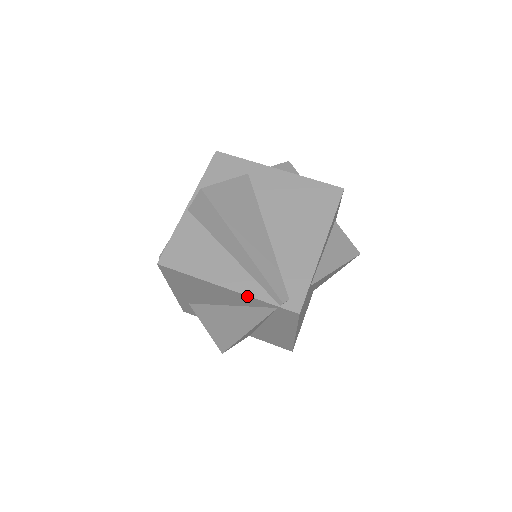
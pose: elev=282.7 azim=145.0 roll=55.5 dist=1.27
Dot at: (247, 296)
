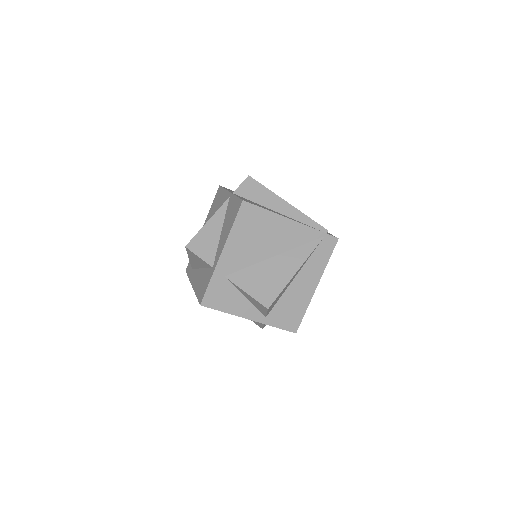
Dot at: (306, 227)
